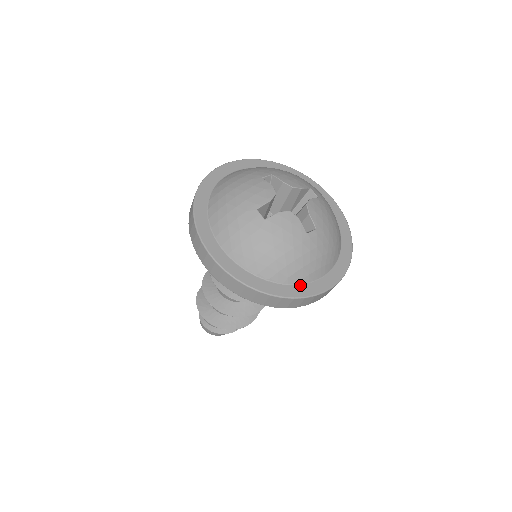
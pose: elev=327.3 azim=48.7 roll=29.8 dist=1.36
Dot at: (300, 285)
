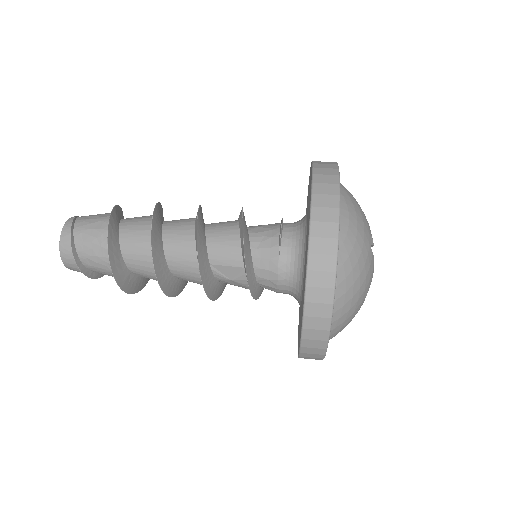
Dot at: occluded
